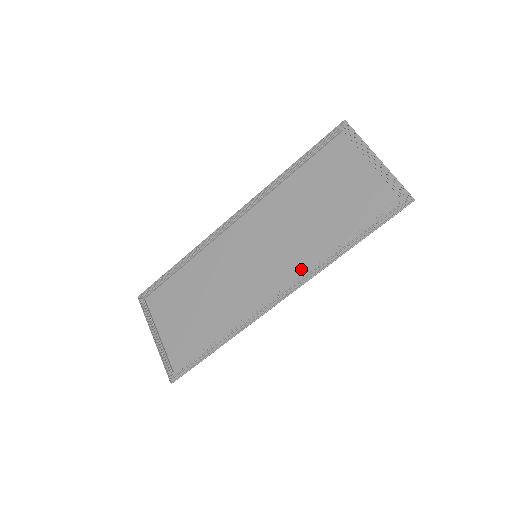
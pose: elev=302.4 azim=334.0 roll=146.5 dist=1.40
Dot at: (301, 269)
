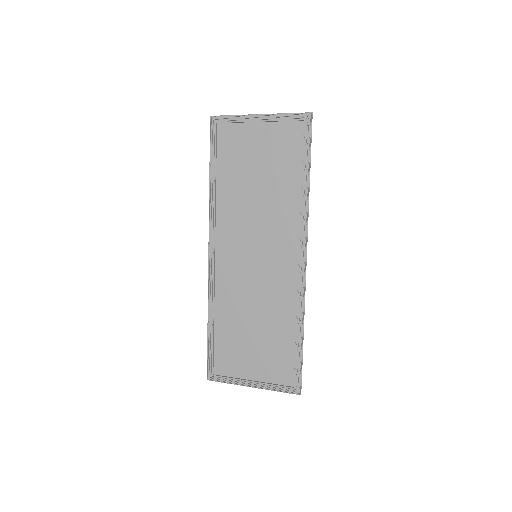
Dot at: (295, 228)
